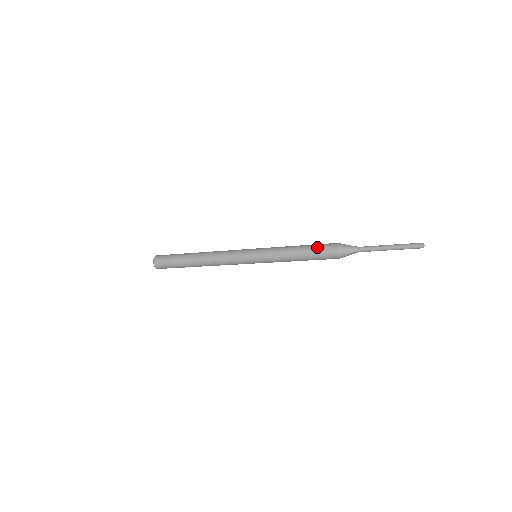
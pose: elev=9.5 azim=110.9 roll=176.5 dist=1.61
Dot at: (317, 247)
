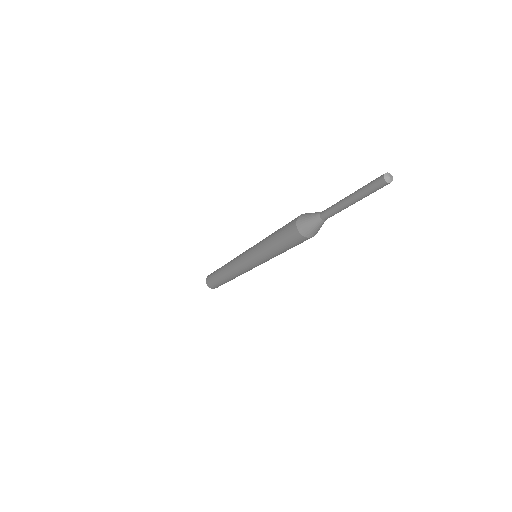
Dot at: (285, 225)
